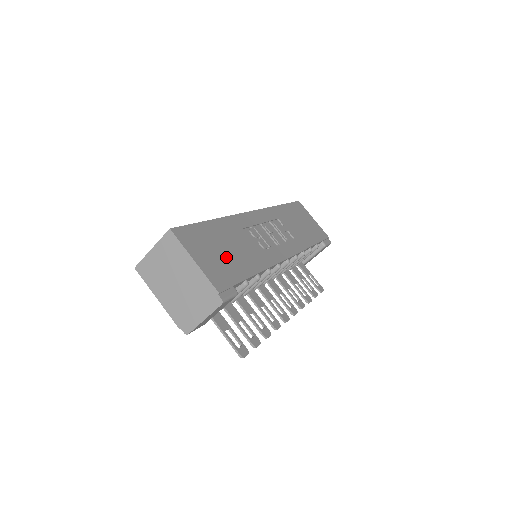
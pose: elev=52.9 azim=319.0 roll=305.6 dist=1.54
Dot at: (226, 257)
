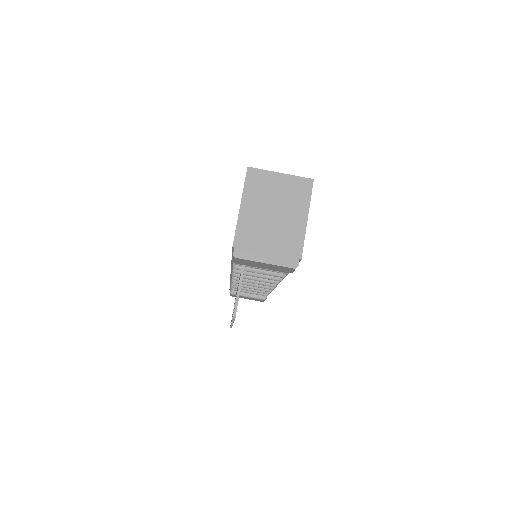
Dot at: occluded
